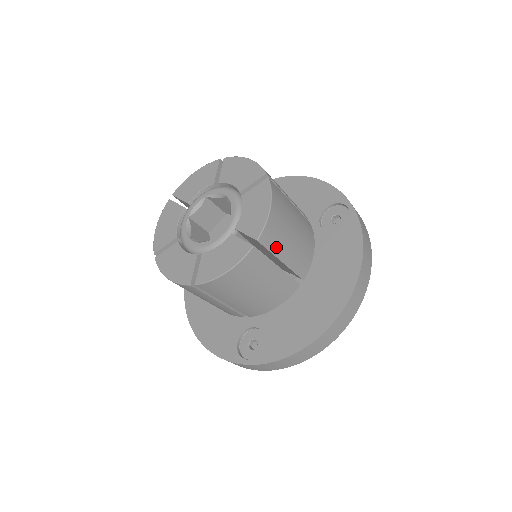
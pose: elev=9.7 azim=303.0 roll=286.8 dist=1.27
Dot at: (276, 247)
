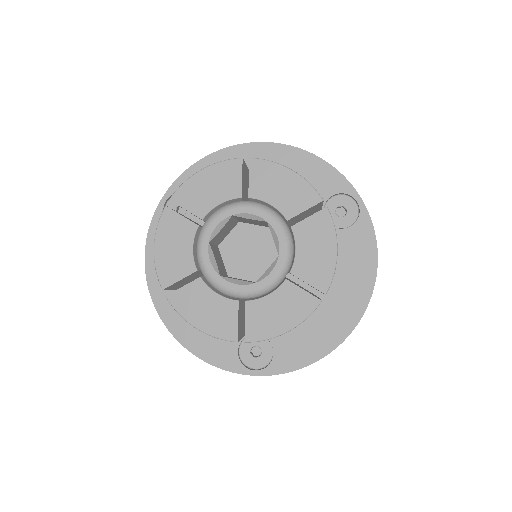
Dot at: occluded
